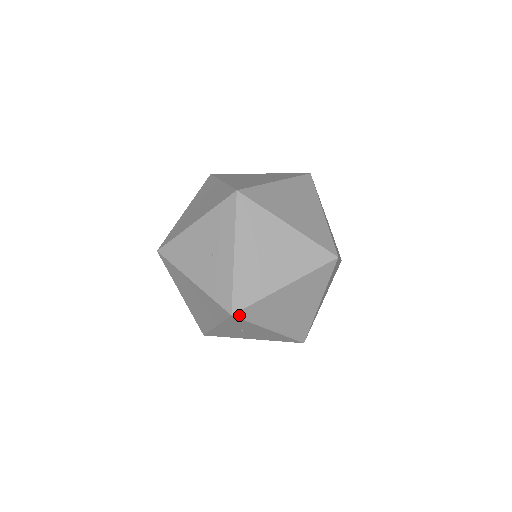
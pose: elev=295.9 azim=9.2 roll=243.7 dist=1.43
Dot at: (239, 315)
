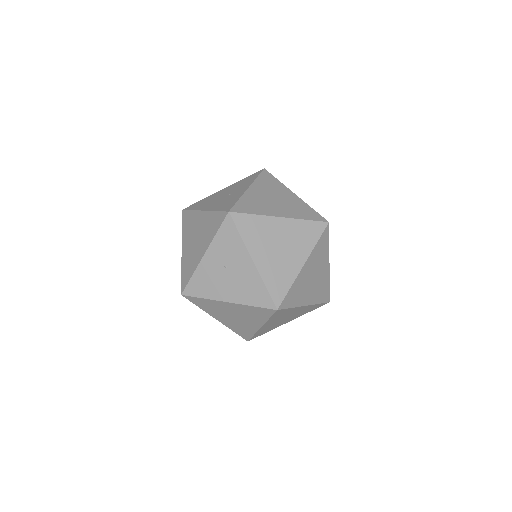
Dot at: (234, 217)
